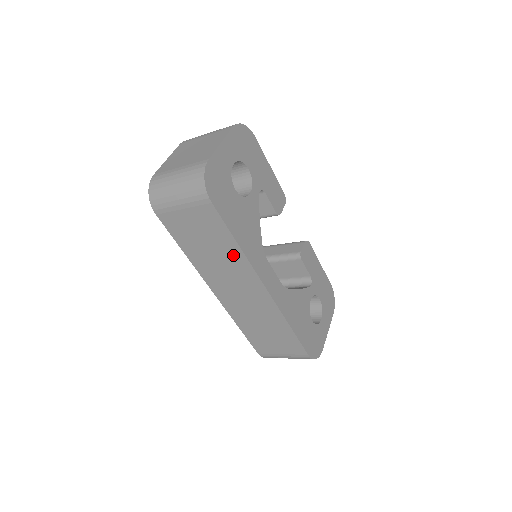
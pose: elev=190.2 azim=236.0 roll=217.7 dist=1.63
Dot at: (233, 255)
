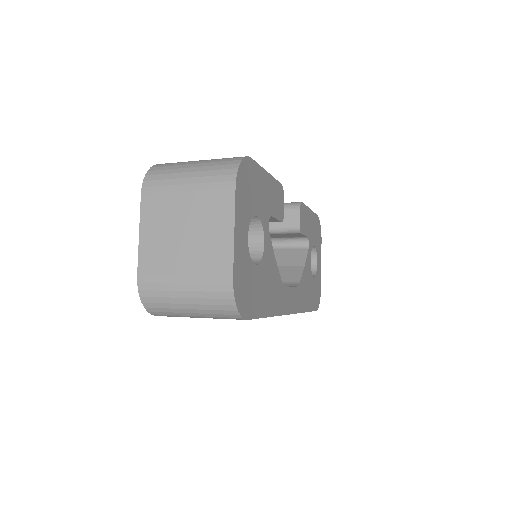
Dot at: occluded
